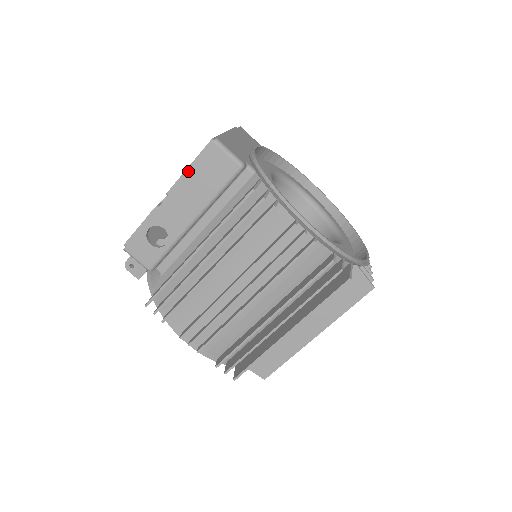
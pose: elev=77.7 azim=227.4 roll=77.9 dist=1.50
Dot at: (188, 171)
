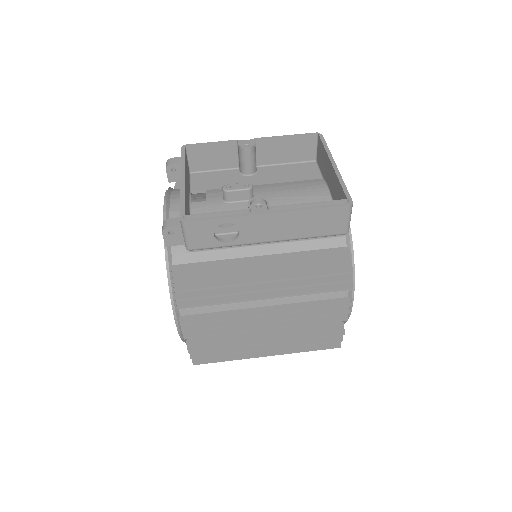
Dot at: (308, 209)
